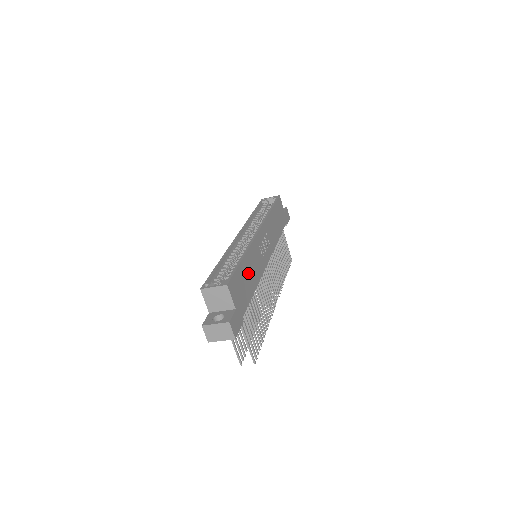
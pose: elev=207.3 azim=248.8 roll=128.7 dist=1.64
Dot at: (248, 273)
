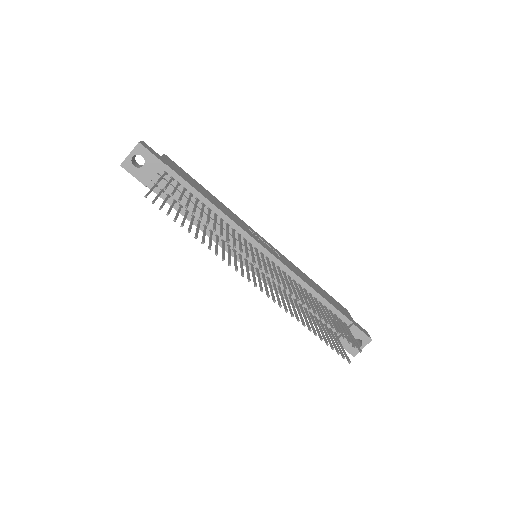
Dot at: (208, 195)
